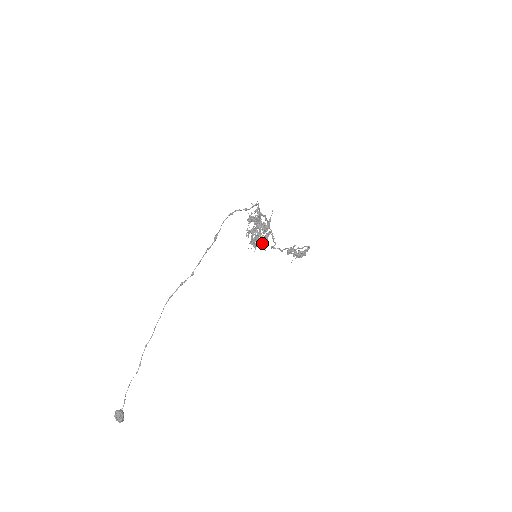
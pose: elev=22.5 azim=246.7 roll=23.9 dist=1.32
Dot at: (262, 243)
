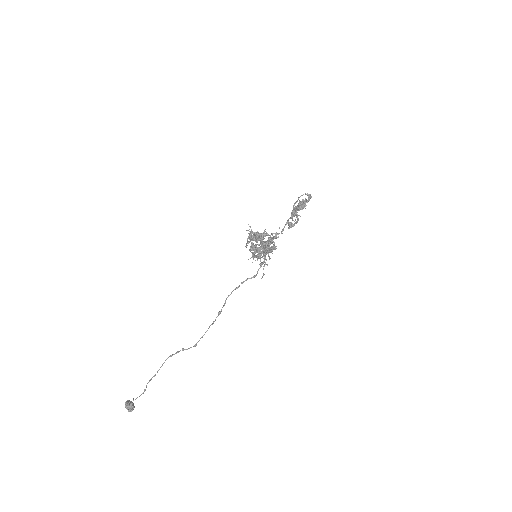
Dot at: occluded
